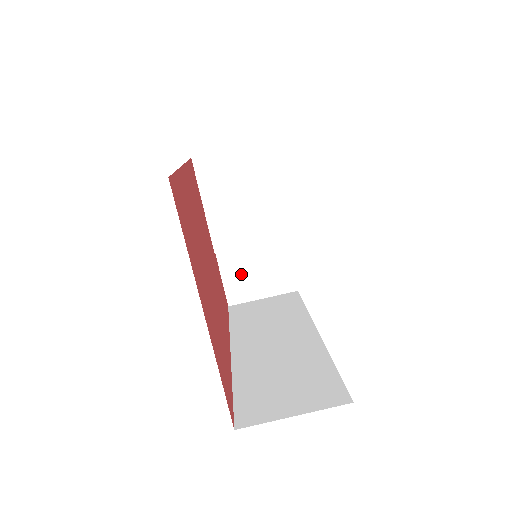
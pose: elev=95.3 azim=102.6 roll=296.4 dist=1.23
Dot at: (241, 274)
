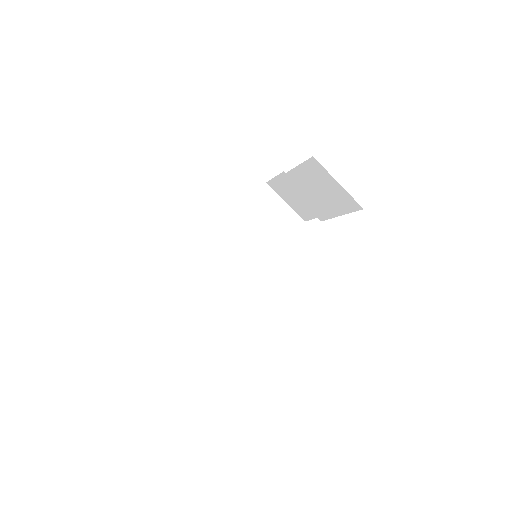
Dot at: (286, 189)
